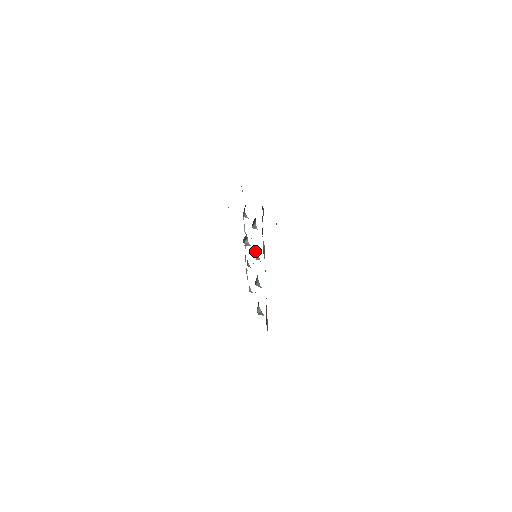
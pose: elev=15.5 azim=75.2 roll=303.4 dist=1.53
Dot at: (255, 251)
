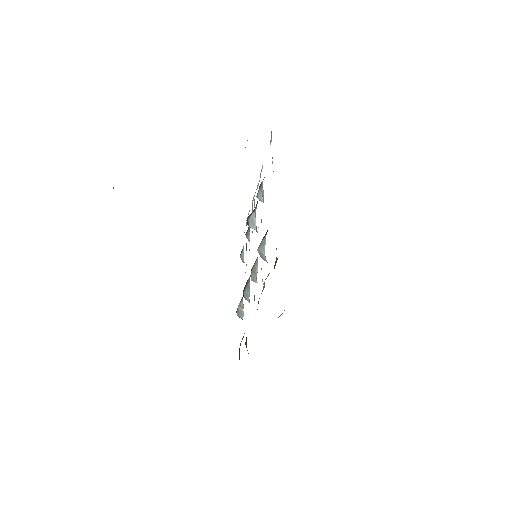
Dot at: (255, 261)
